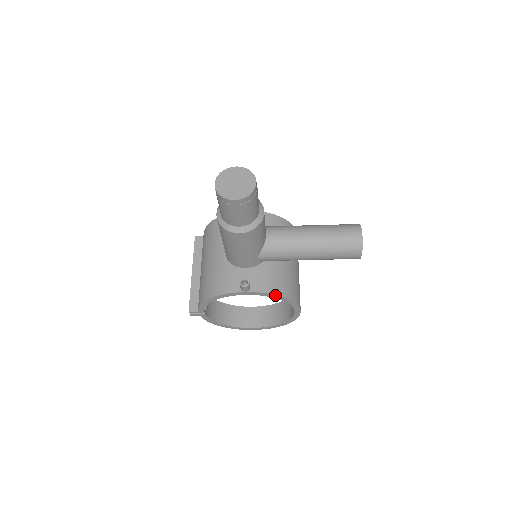
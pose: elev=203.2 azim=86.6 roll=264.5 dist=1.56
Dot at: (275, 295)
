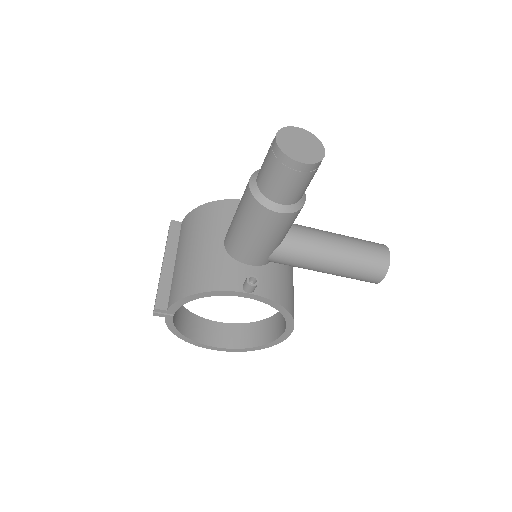
Dot at: (280, 305)
